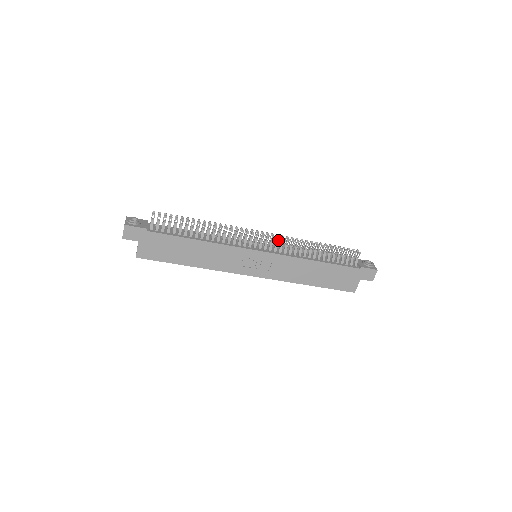
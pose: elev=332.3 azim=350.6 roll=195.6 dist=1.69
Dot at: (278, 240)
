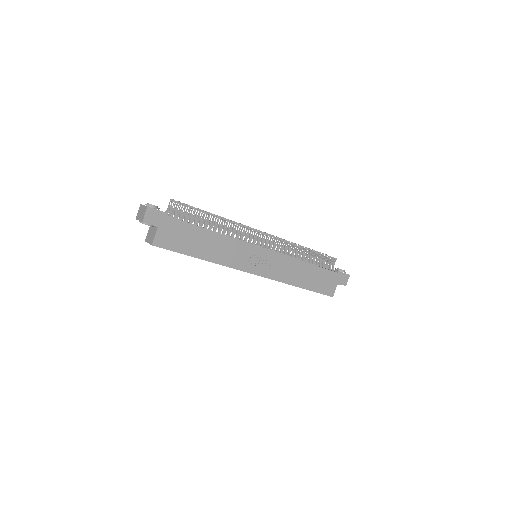
Dot at: (276, 240)
